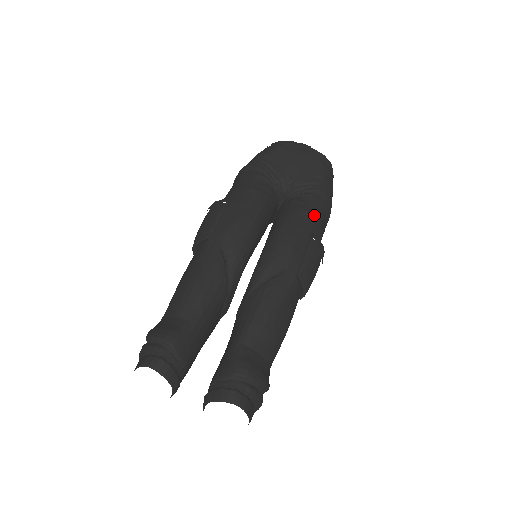
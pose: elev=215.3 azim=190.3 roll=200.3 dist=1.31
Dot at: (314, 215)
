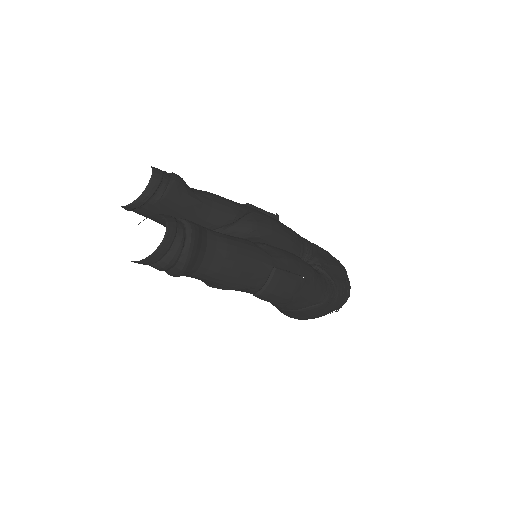
Dot at: (315, 279)
